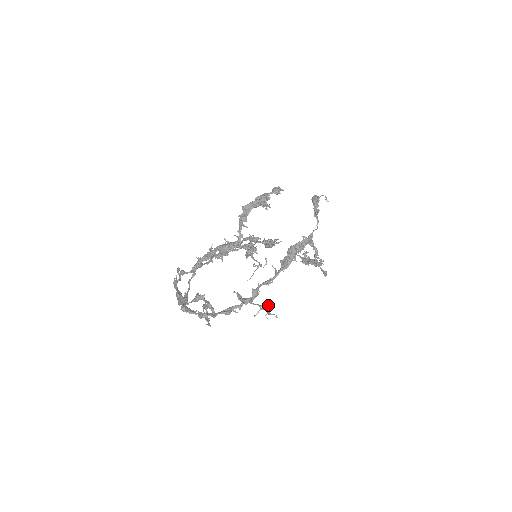
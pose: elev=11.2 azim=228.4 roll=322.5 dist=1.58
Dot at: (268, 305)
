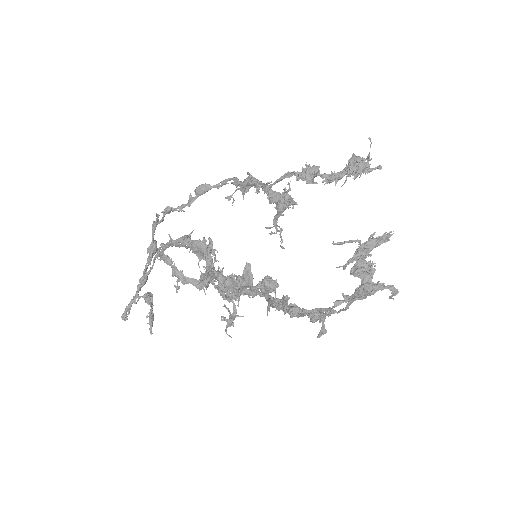
Dot at: (232, 319)
